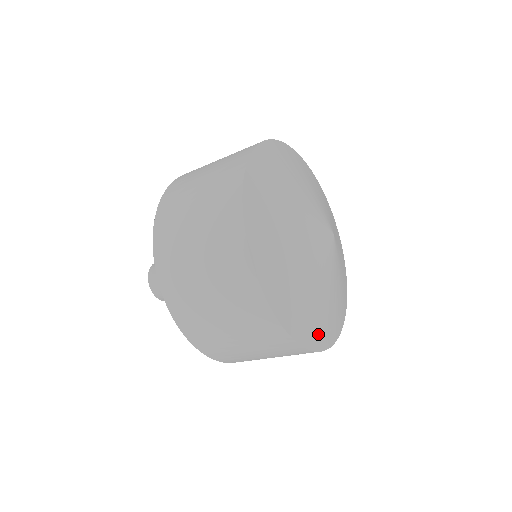
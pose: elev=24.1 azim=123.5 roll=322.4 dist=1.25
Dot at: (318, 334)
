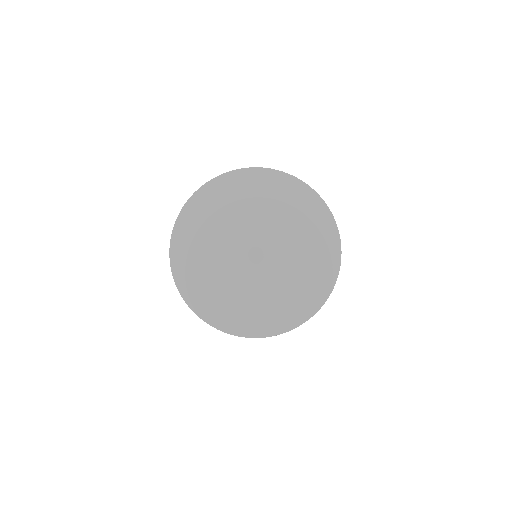
Dot at: (265, 325)
